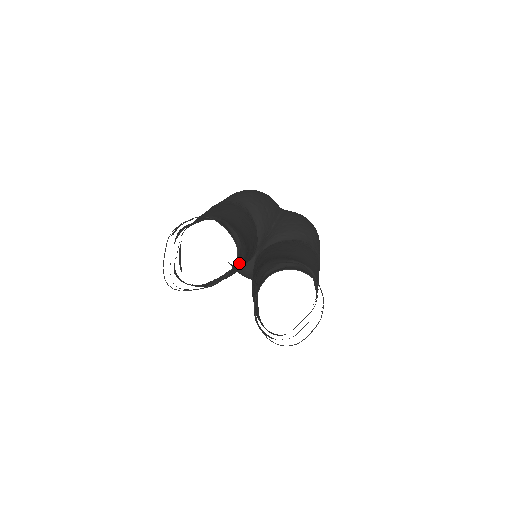
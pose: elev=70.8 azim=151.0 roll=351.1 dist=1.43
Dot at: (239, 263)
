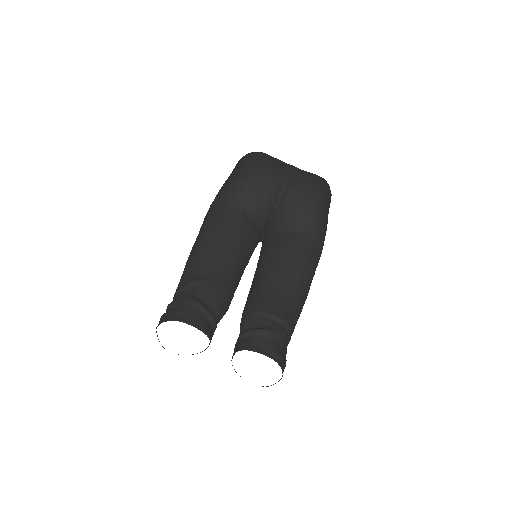
Dot at: (222, 317)
